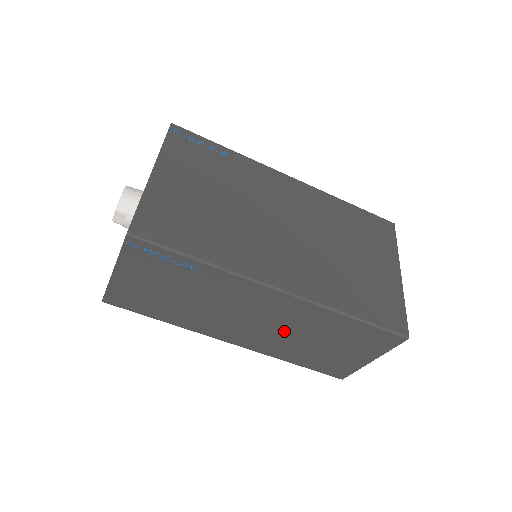
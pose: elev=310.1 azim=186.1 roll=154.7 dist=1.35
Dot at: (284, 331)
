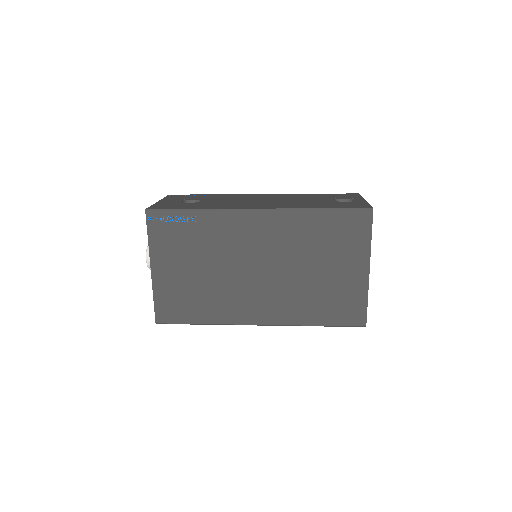
Dot at: occluded
